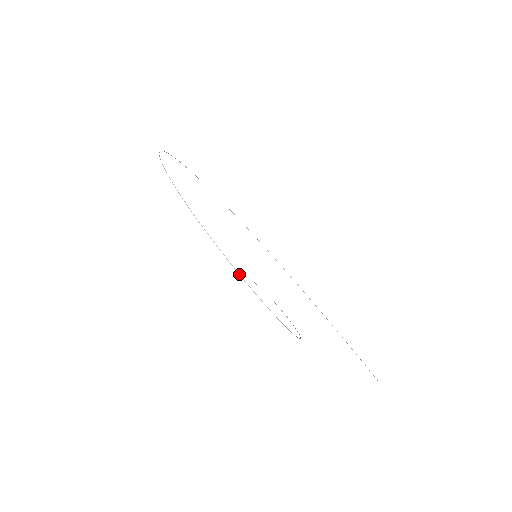
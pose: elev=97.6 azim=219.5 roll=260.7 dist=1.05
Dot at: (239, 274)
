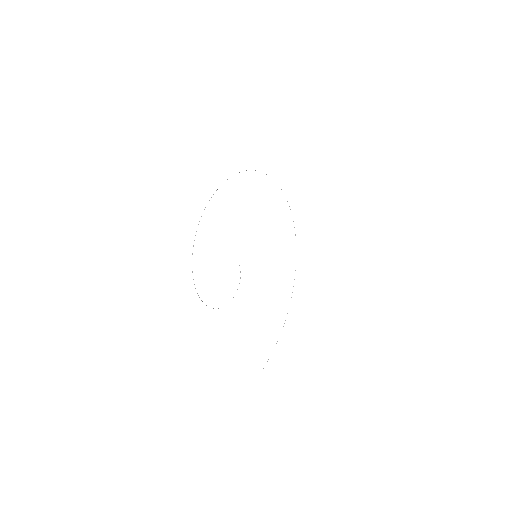
Dot at: occluded
